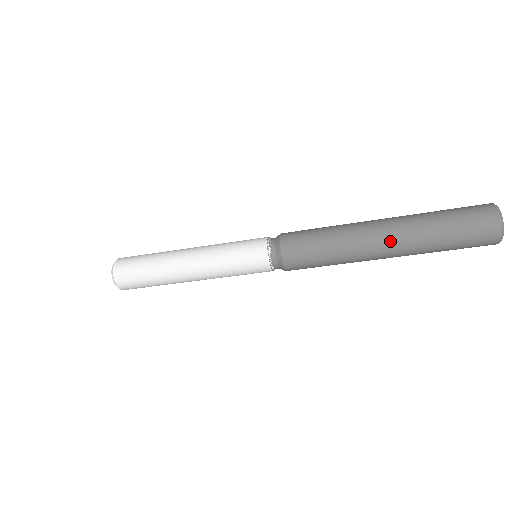
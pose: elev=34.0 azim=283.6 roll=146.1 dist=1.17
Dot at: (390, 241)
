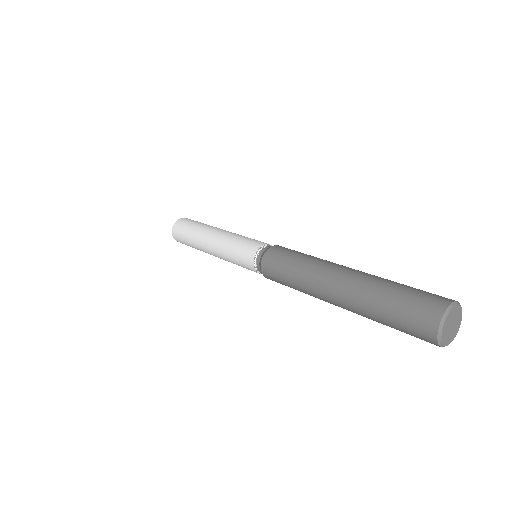
Dot at: (337, 297)
